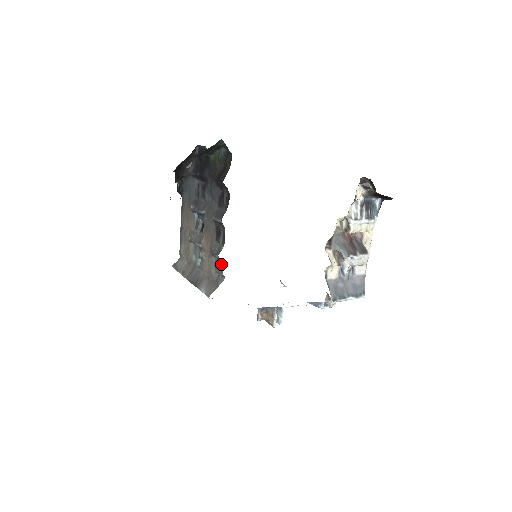
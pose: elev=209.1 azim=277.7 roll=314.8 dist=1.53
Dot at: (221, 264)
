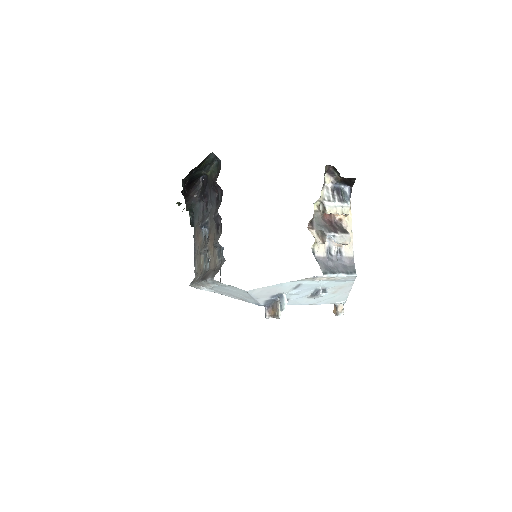
Dot at: (221, 249)
